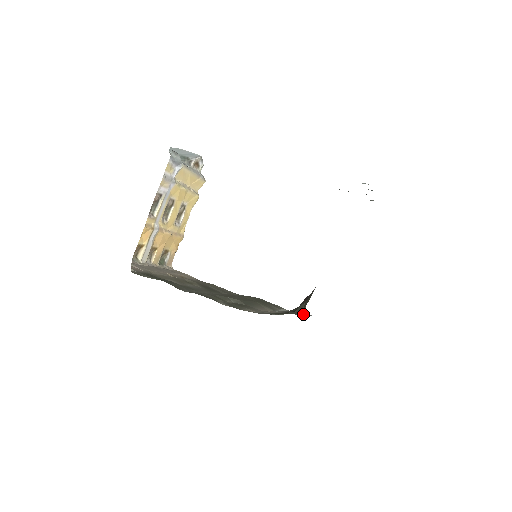
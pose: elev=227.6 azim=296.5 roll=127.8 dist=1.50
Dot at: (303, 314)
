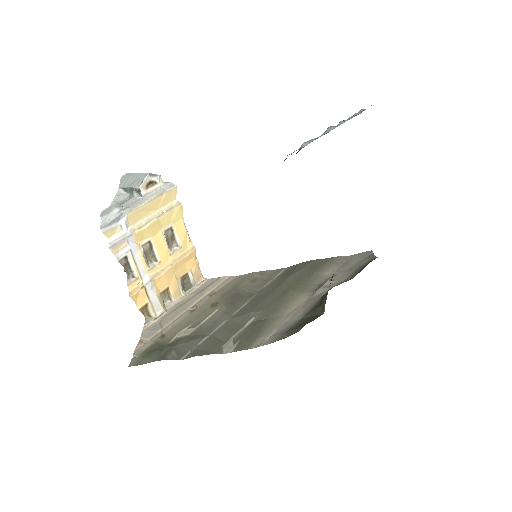
Dot at: (369, 252)
